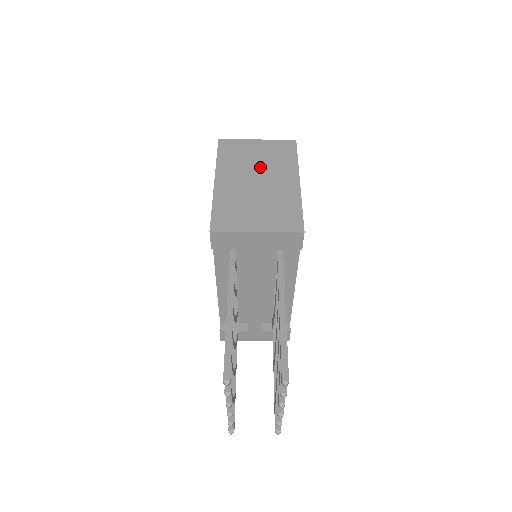
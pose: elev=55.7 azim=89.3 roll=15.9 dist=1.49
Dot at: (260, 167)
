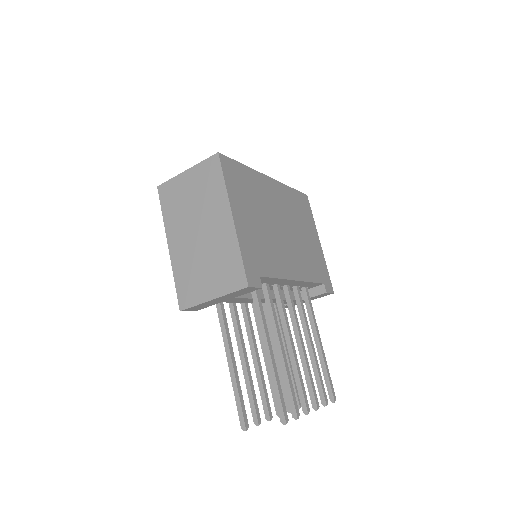
Dot at: (197, 211)
